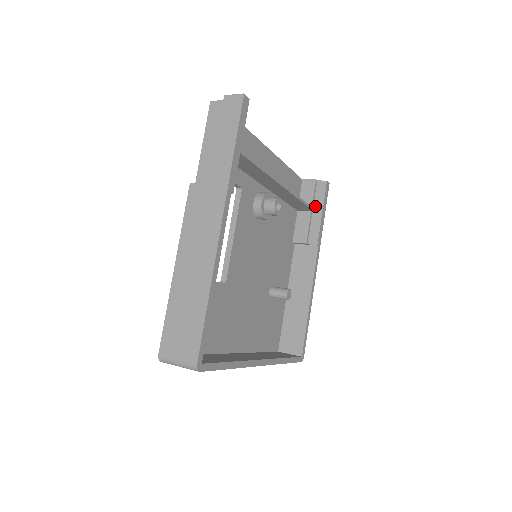
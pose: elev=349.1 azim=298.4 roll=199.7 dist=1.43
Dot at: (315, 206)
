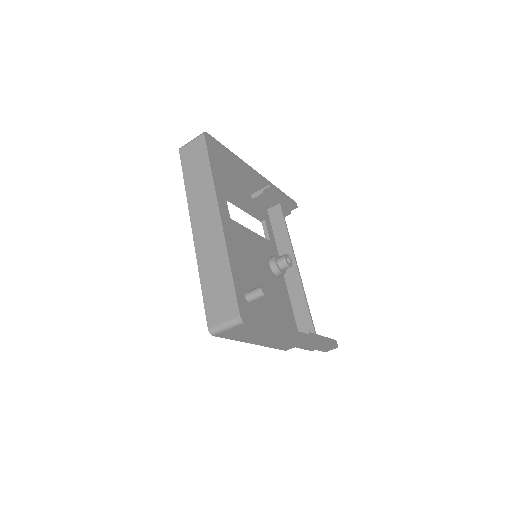
Dot at: occluded
